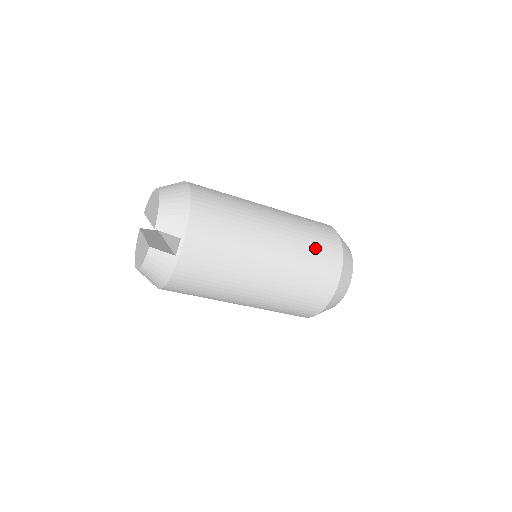
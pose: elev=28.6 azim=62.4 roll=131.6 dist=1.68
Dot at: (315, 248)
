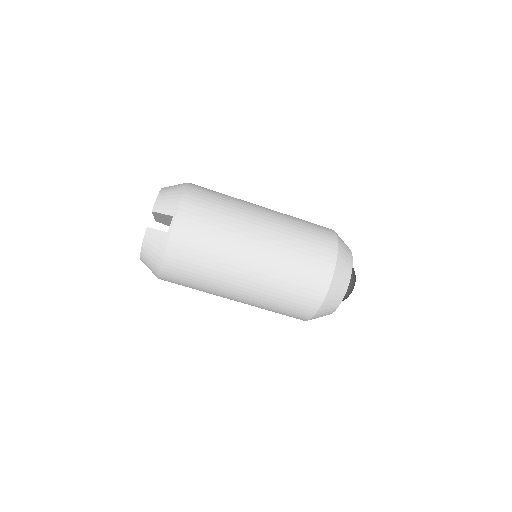
Dot at: (307, 237)
